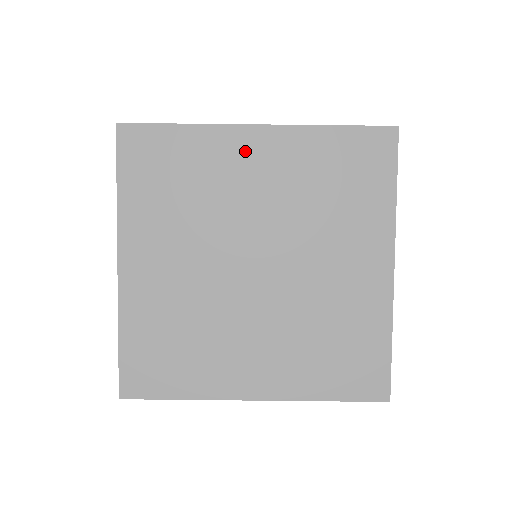
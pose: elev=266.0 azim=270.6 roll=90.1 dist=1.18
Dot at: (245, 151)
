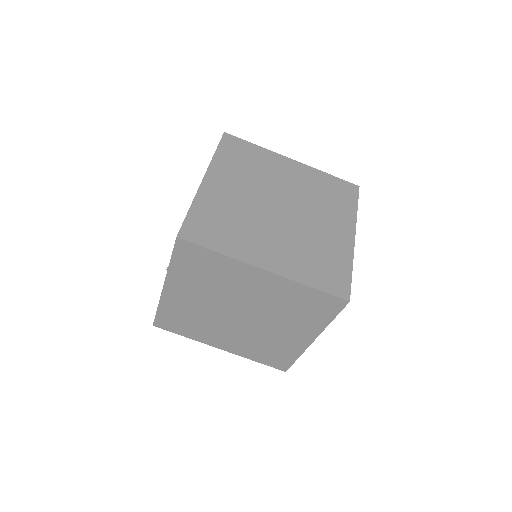
Dot at: (252, 277)
